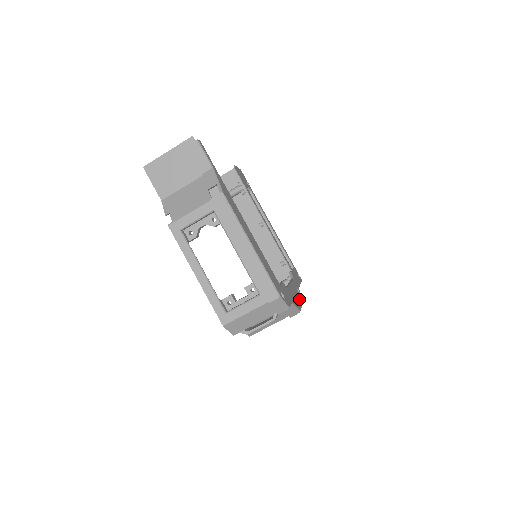
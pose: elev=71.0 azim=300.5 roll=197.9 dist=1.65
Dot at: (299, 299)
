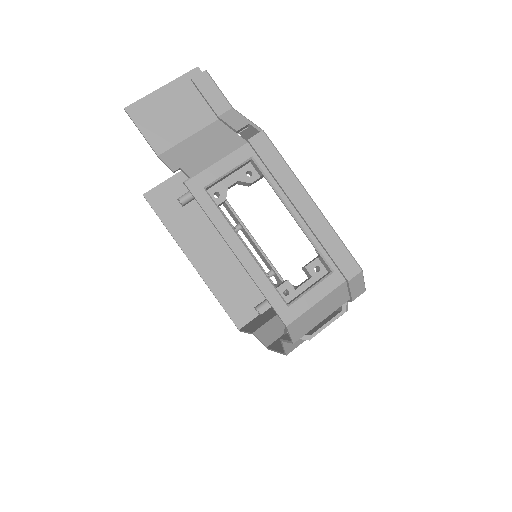
Dot at: occluded
